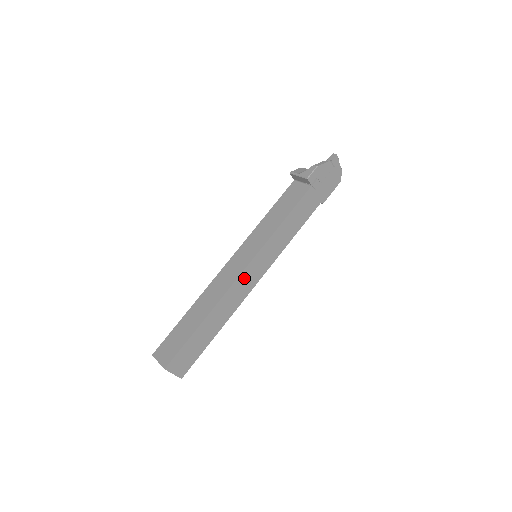
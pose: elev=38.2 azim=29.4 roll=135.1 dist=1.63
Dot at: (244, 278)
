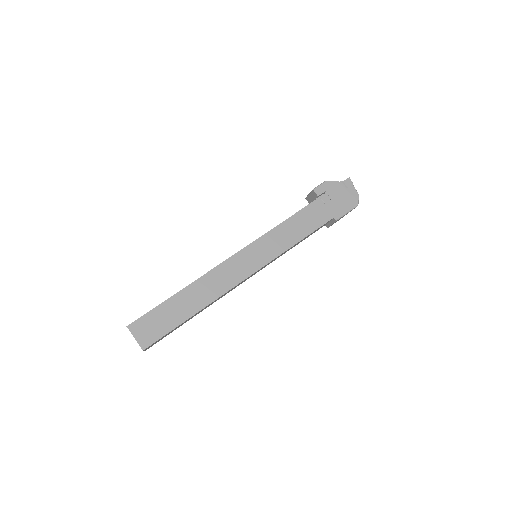
Dot at: (234, 264)
